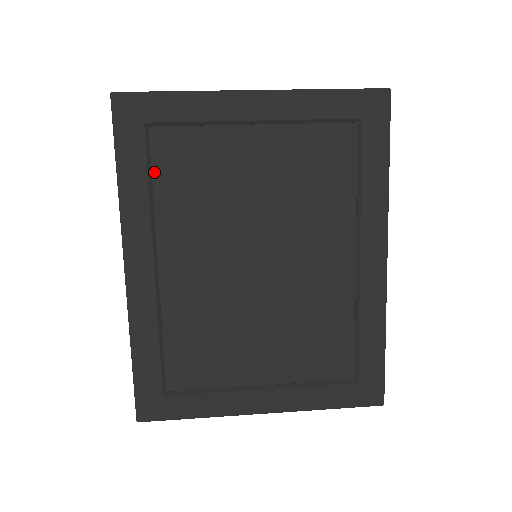
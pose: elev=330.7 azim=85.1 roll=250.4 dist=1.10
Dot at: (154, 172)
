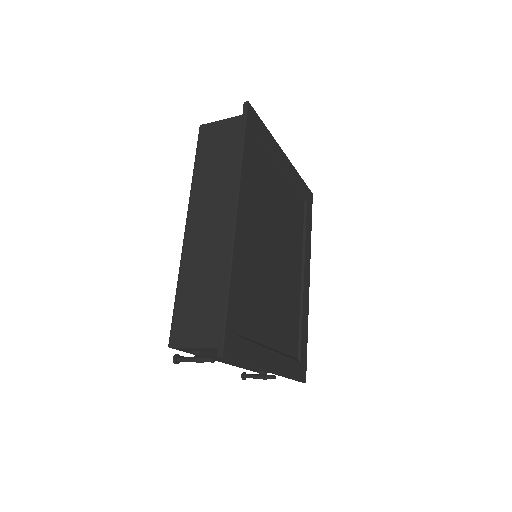
Dot at: (253, 163)
